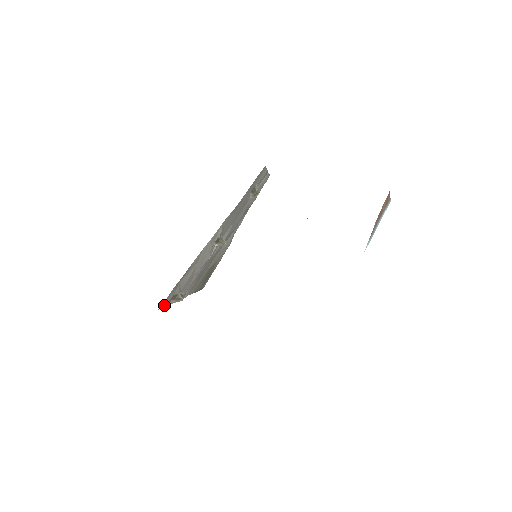
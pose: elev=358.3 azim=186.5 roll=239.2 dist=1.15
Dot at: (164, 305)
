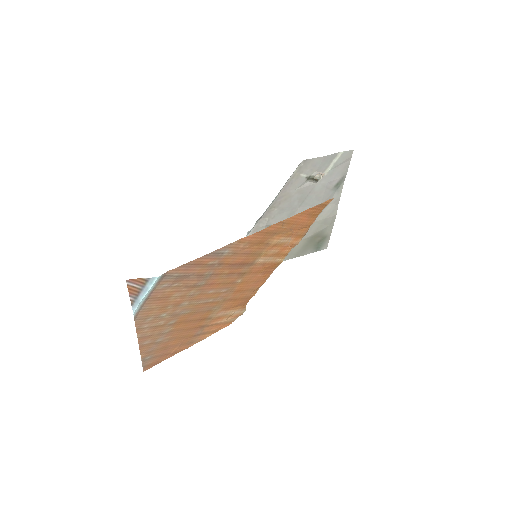
Dot at: occluded
